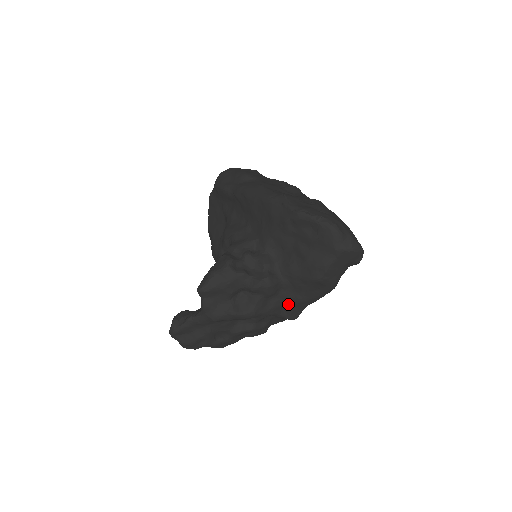
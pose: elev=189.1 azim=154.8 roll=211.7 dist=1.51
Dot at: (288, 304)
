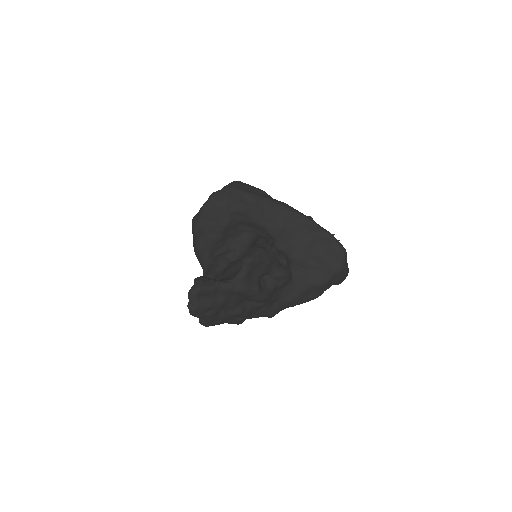
Dot at: (280, 301)
